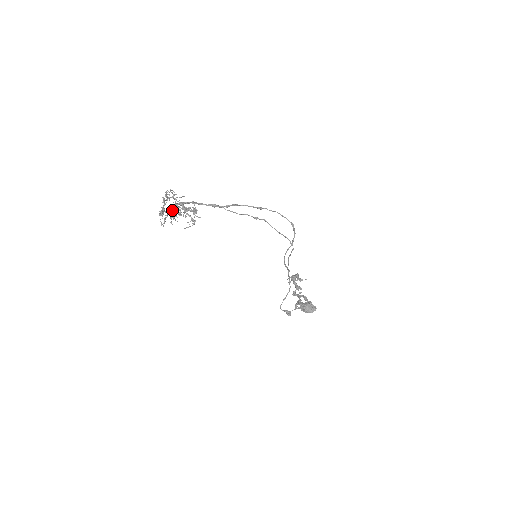
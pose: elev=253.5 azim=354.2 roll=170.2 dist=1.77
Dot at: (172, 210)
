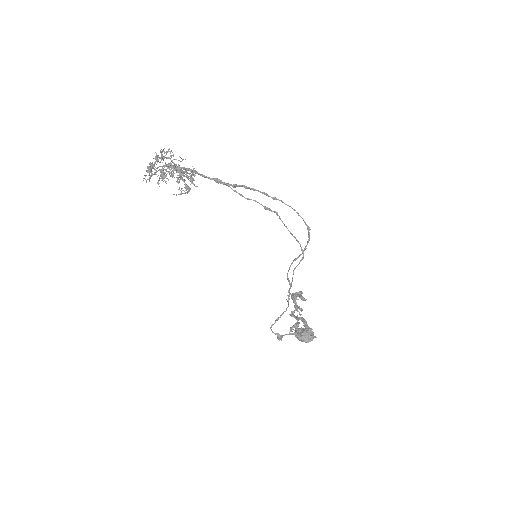
Dot at: occluded
